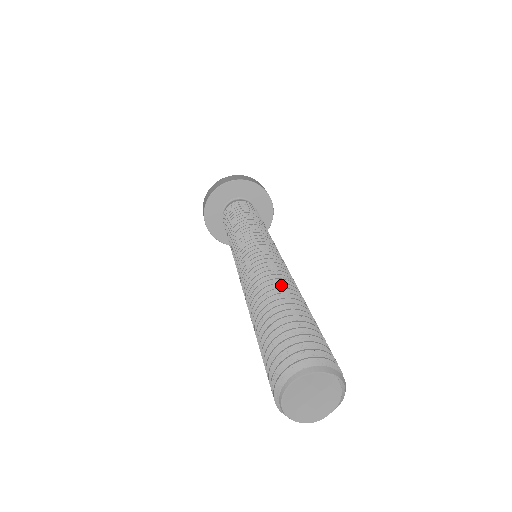
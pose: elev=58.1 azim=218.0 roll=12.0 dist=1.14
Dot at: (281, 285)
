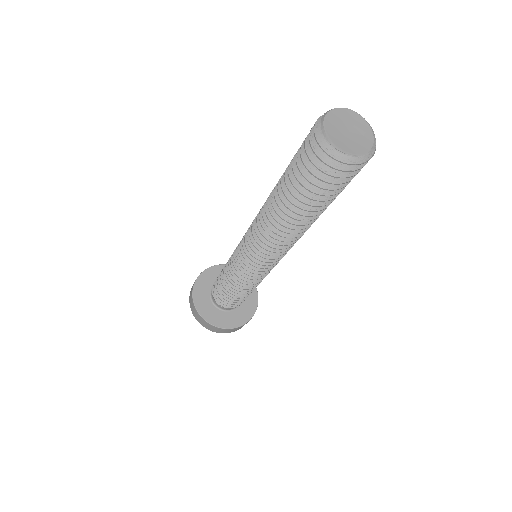
Dot at: occluded
